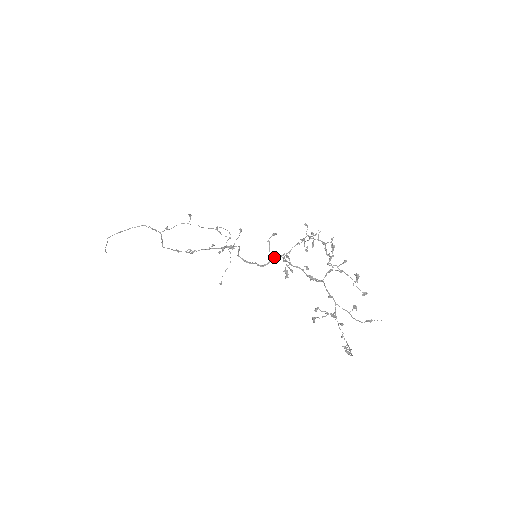
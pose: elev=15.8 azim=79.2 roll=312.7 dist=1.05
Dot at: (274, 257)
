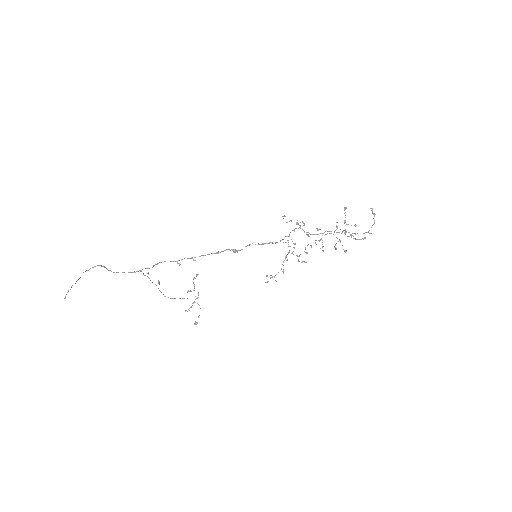
Dot at: occluded
